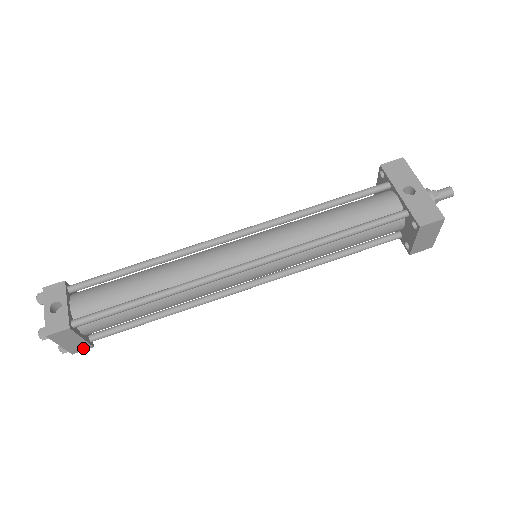
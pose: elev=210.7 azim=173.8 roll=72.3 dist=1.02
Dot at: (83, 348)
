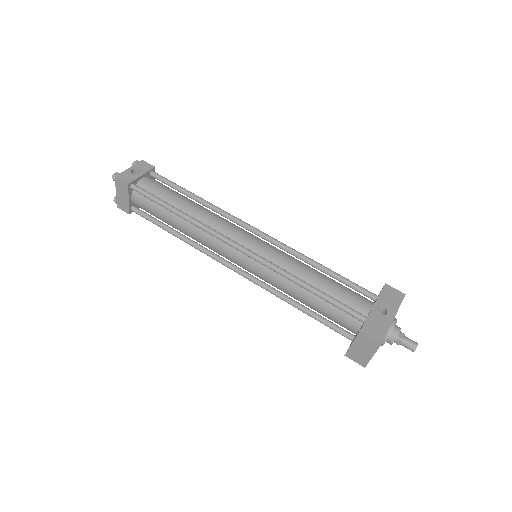
Dot at: (124, 209)
